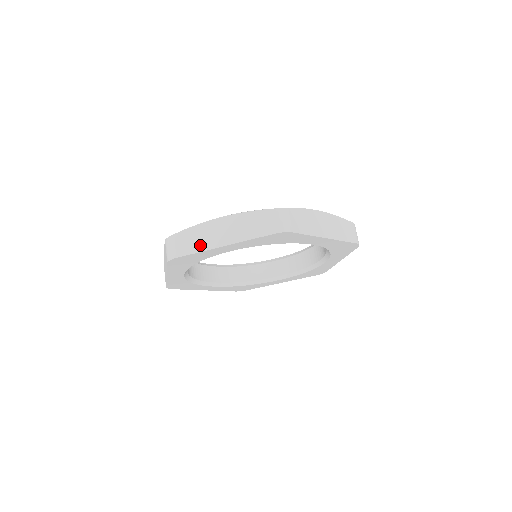
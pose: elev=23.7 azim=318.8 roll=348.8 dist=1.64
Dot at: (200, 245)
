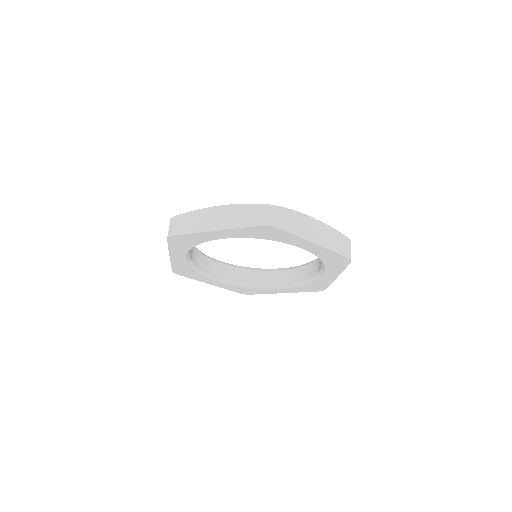
Dot at: (298, 230)
